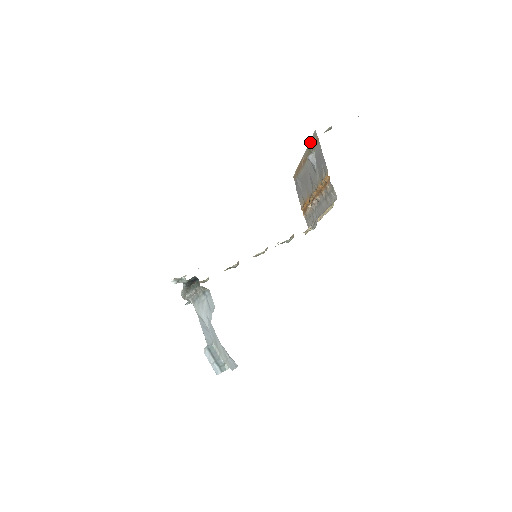
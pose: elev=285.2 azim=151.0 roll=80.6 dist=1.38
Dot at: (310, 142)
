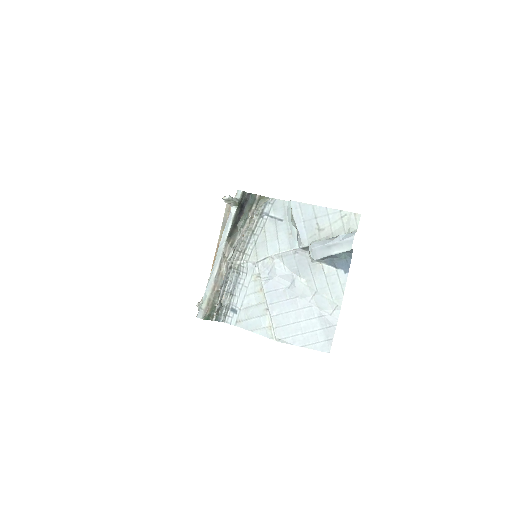
Dot at: (224, 219)
